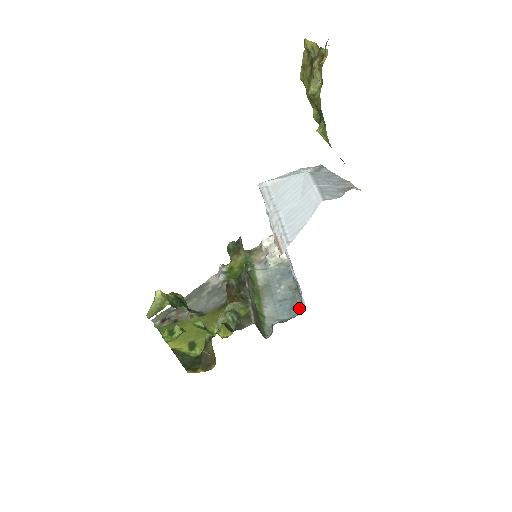
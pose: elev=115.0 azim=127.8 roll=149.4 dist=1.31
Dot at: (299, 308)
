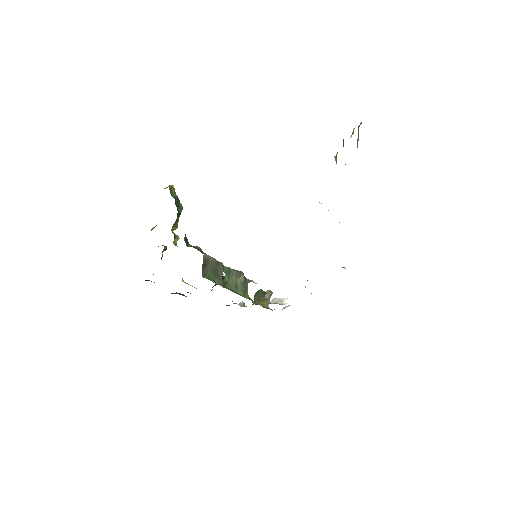
Dot at: occluded
